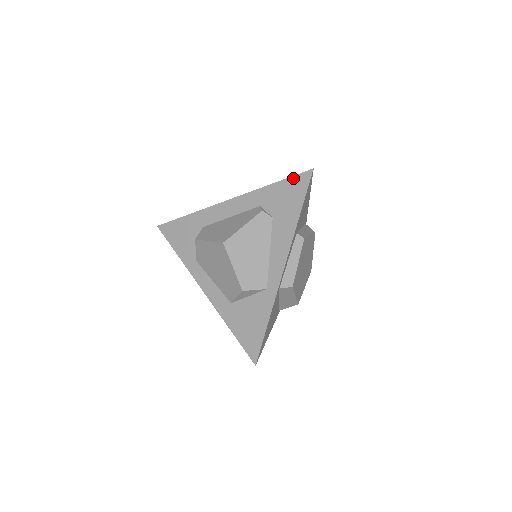
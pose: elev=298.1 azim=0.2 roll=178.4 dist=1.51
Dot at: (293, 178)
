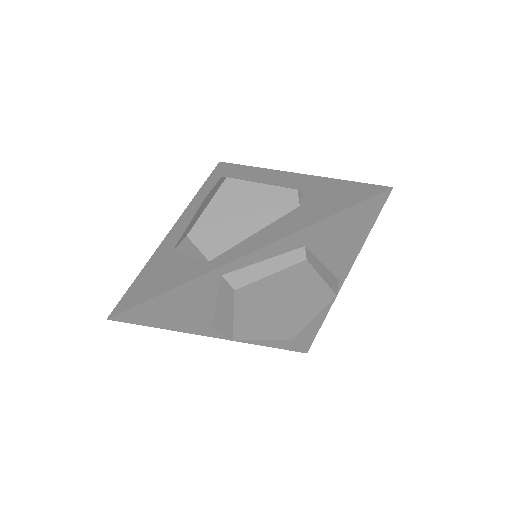
Dot at: (363, 184)
